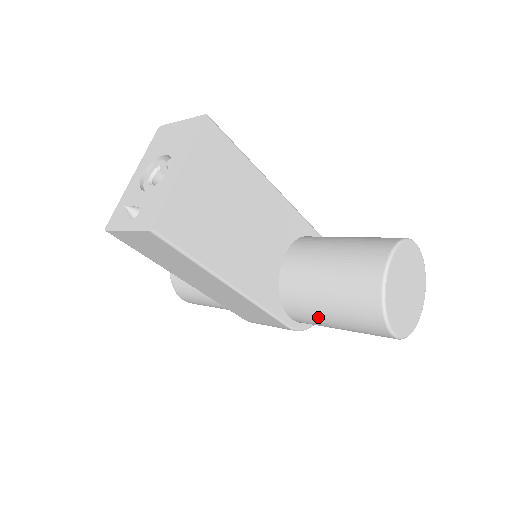
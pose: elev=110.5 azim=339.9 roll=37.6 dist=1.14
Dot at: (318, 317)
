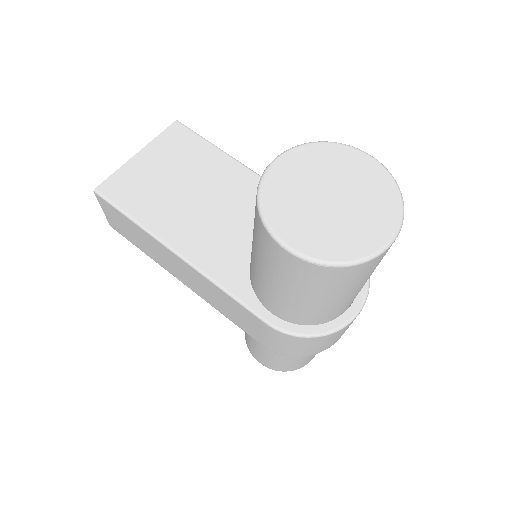
Dot at: (263, 281)
